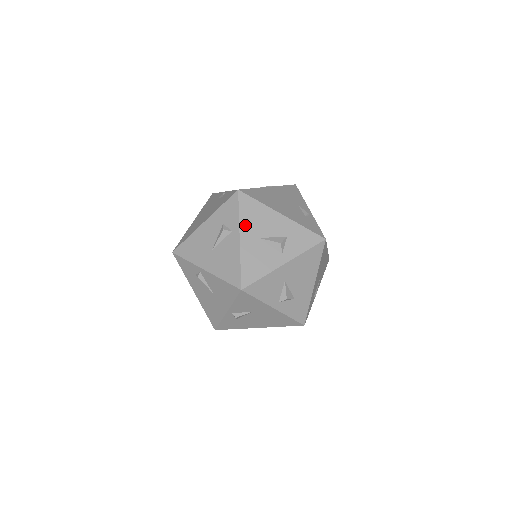
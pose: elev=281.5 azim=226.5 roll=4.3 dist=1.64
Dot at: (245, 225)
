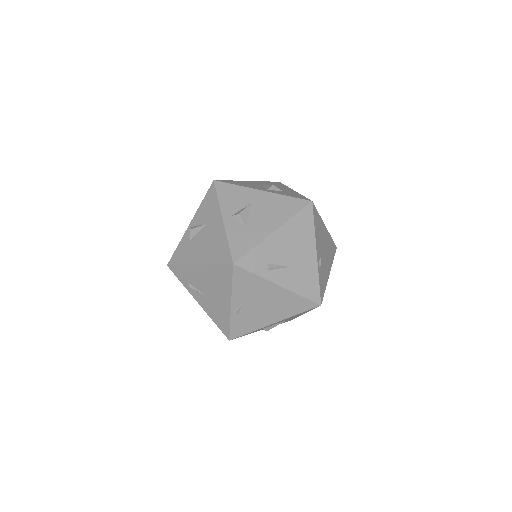
Dot at: (261, 182)
